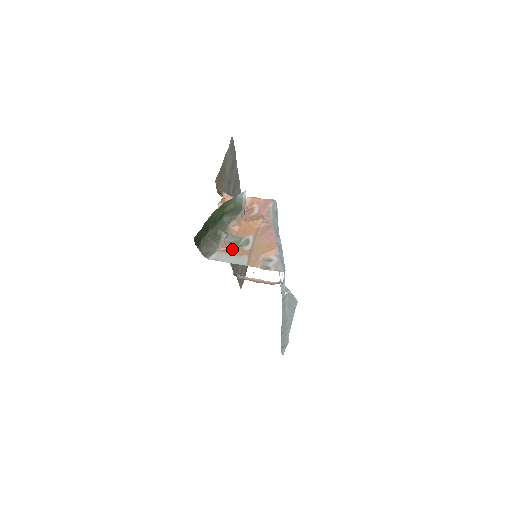
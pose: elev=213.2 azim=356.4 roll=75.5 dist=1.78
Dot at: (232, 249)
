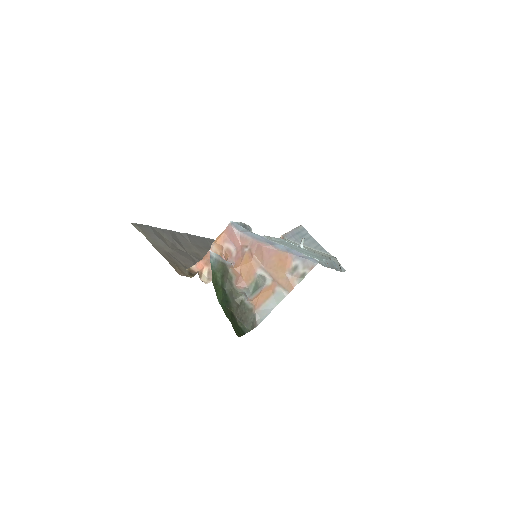
Dot at: (261, 297)
